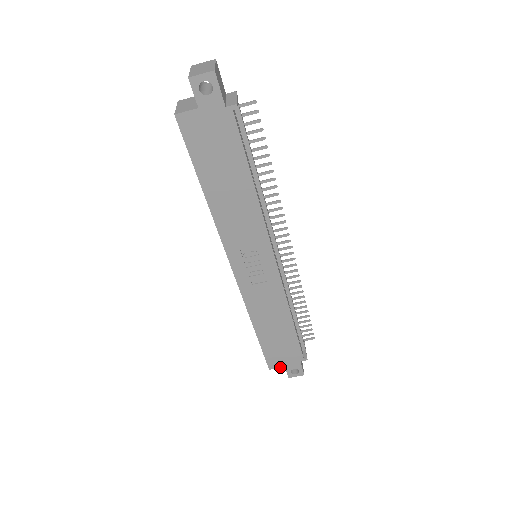
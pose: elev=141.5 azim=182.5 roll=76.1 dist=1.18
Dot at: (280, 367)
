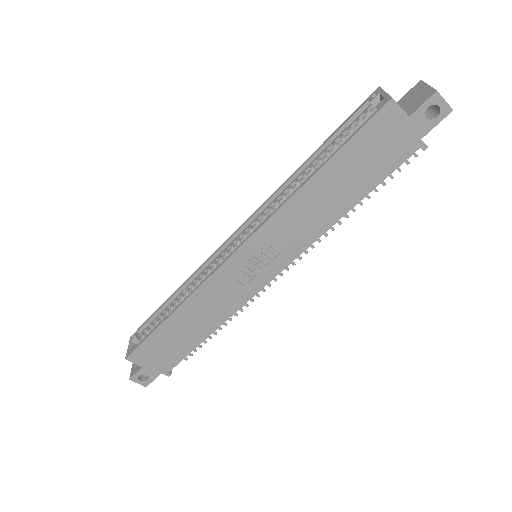
Dot at: (138, 364)
